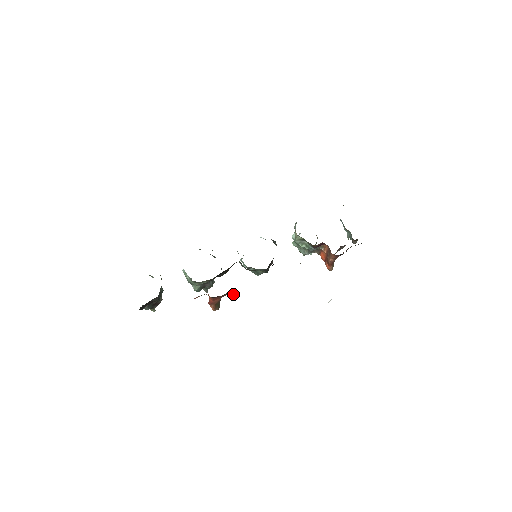
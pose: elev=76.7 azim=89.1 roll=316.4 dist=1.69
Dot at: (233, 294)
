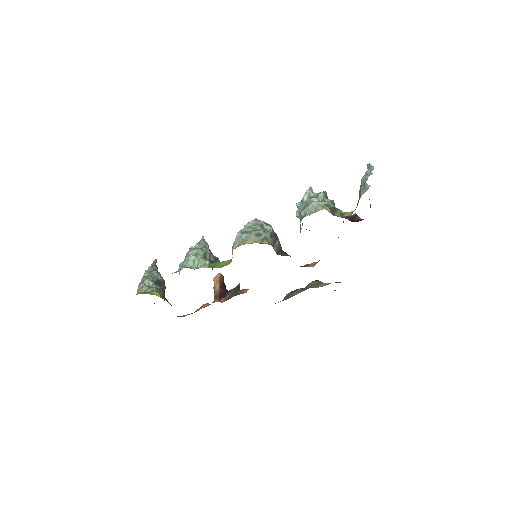
Dot at: occluded
